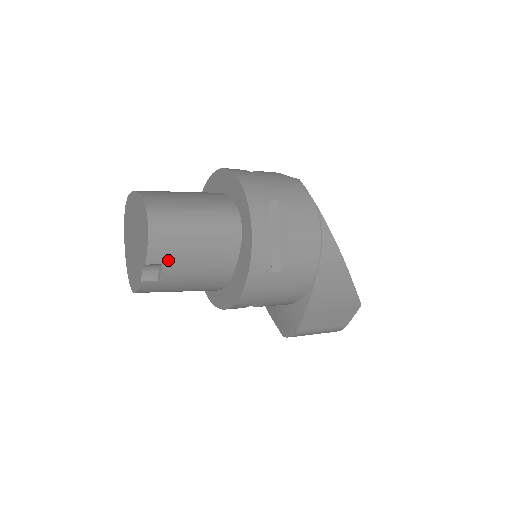
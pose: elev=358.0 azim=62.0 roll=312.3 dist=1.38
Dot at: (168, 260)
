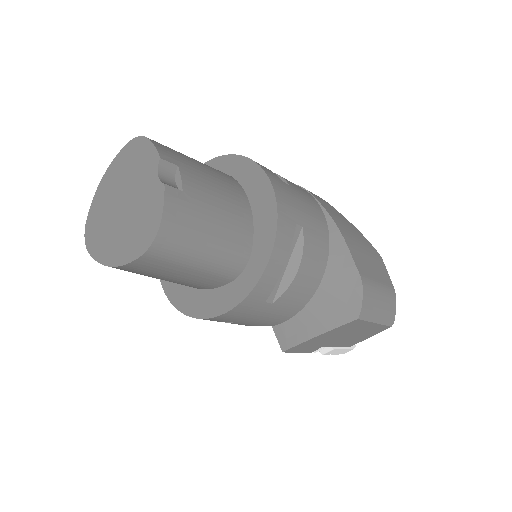
Dot at: (181, 164)
